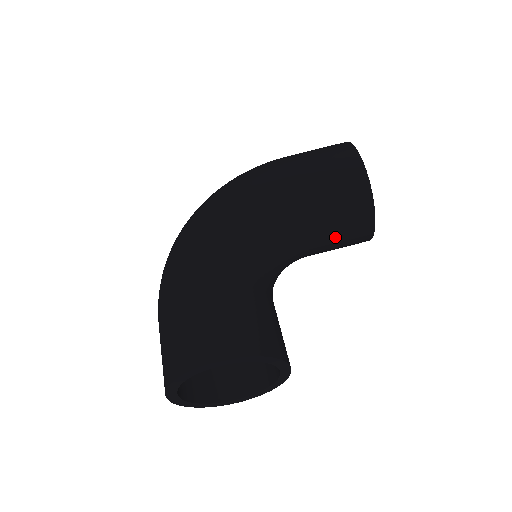
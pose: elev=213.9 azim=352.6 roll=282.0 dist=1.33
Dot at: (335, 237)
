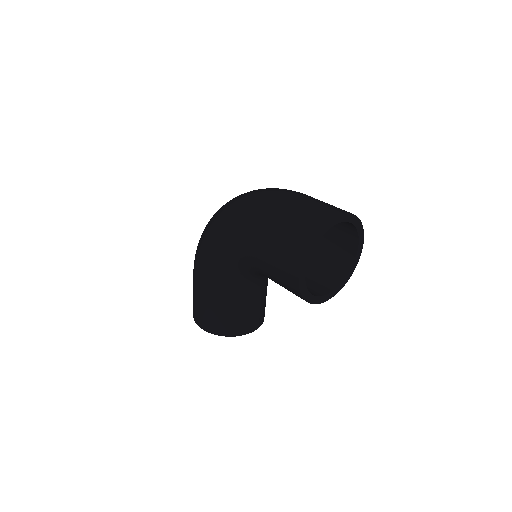
Dot at: occluded
